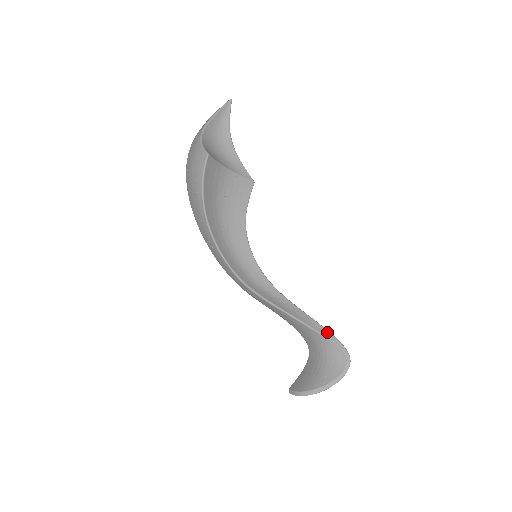
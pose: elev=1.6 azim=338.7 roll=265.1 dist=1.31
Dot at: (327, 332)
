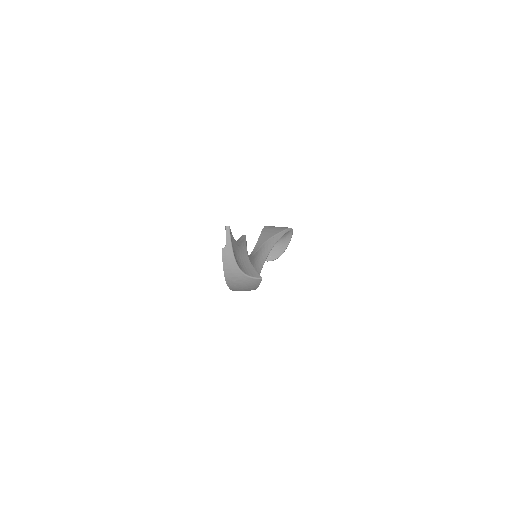
Dot at: (282, 233)
